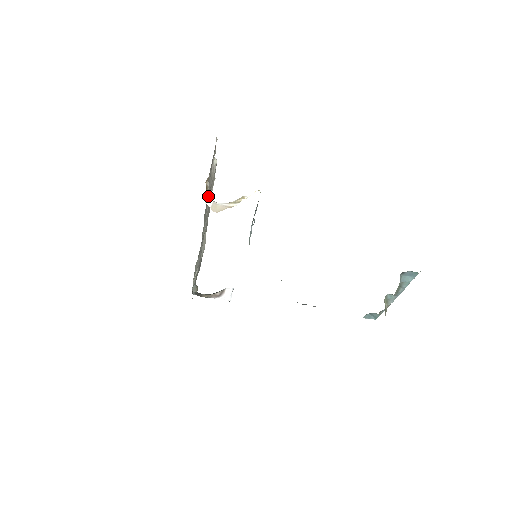
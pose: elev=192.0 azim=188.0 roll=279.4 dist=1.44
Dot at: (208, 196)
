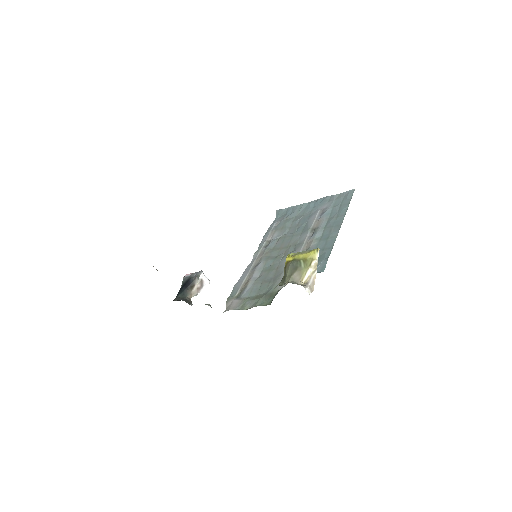
Dot at: (304, 287)
